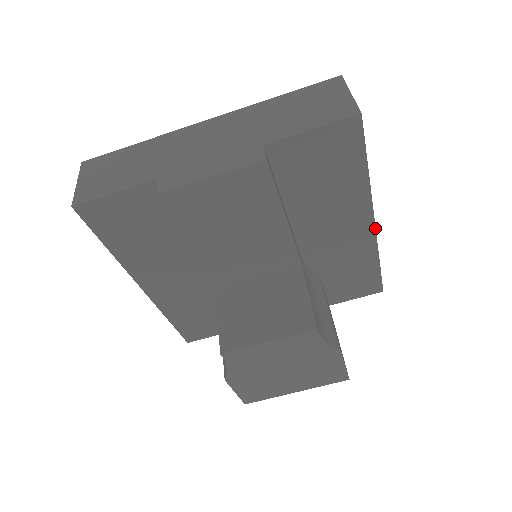
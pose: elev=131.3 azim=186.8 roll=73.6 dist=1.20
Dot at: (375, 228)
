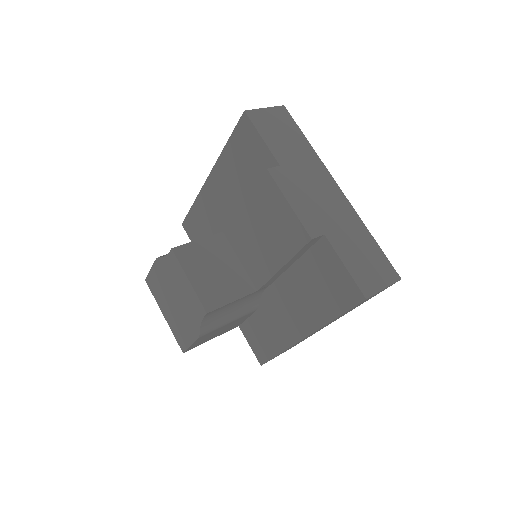
Dot at: occluded
